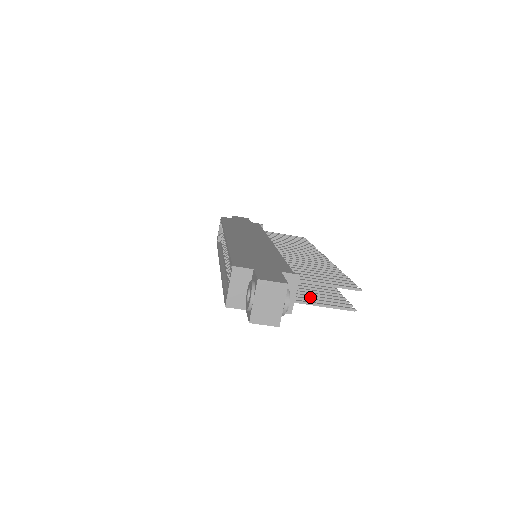
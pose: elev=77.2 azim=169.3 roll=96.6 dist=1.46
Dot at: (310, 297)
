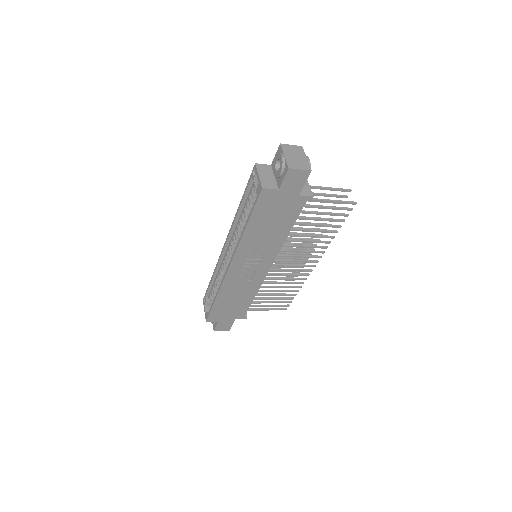
Dot at: (319, 212)
